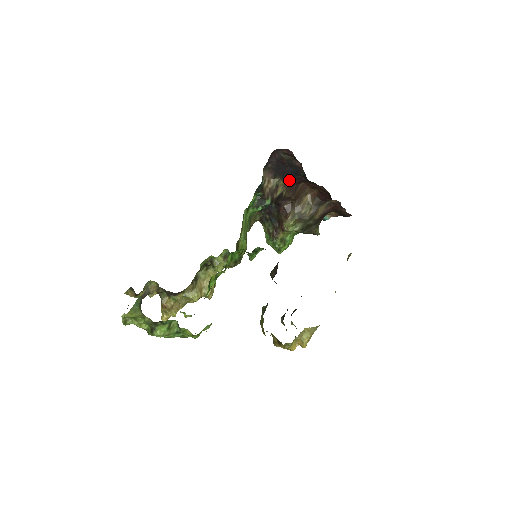
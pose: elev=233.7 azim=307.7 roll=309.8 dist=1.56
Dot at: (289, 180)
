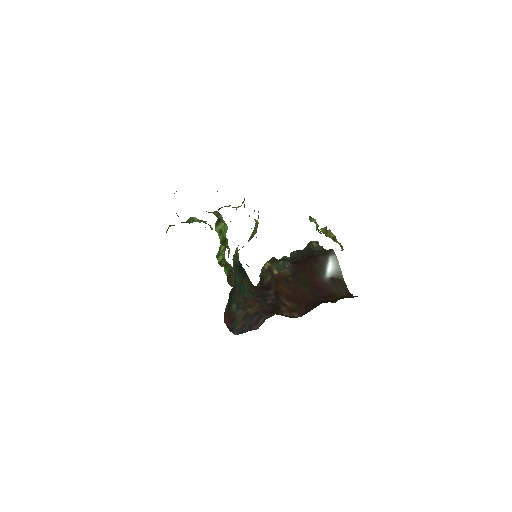
Dot at: occluded
